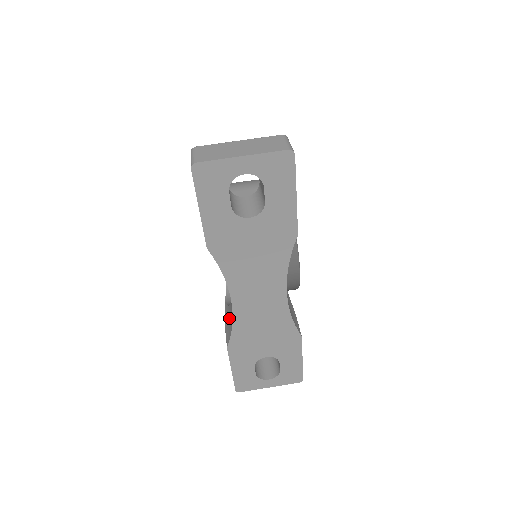
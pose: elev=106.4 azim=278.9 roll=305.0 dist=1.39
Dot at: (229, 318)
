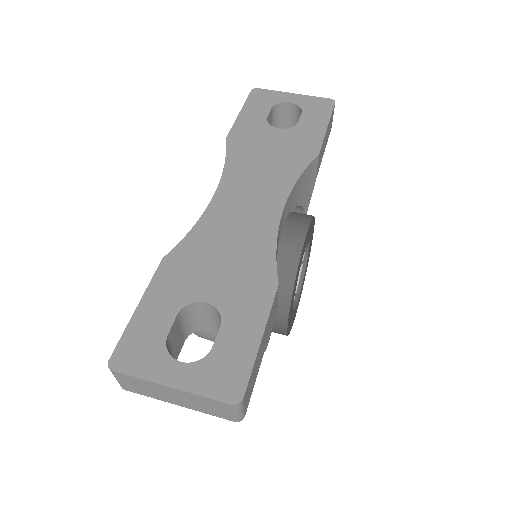
Dot at: occluded
